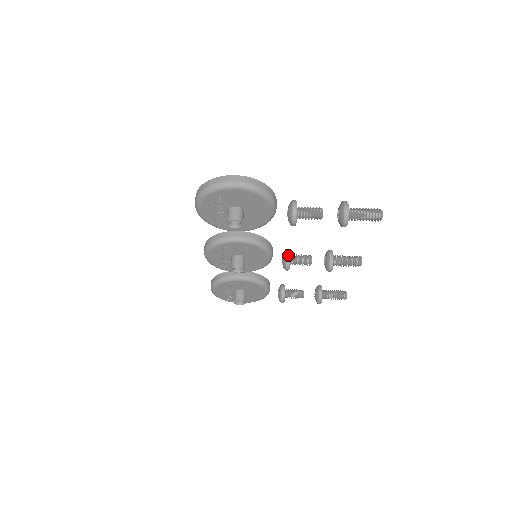
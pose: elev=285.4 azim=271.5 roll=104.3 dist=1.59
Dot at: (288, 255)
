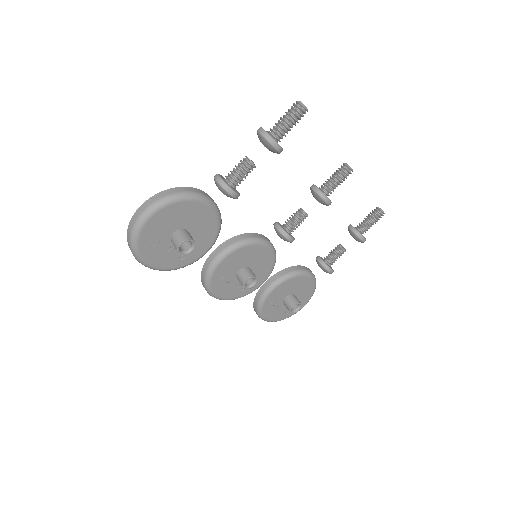
Dot at: (278, 227)
